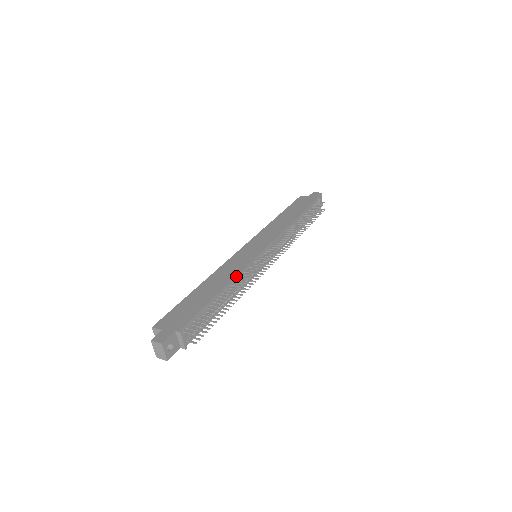
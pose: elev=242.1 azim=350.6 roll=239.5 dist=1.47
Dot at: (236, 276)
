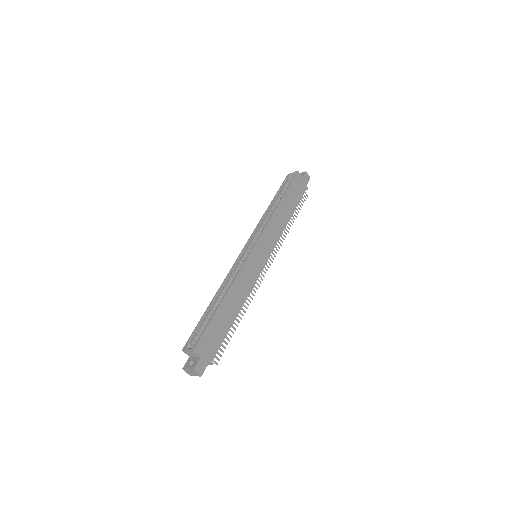
Dot at: occluded
